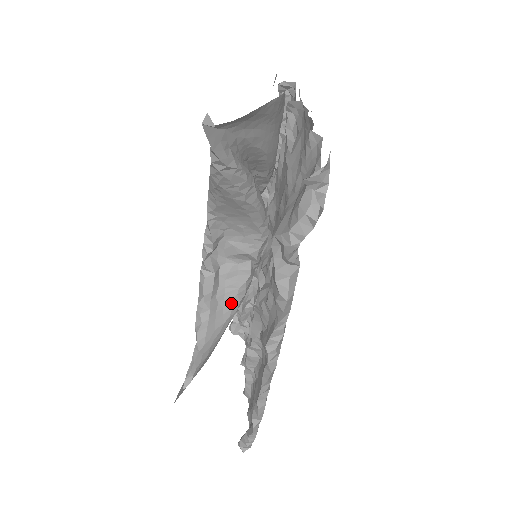
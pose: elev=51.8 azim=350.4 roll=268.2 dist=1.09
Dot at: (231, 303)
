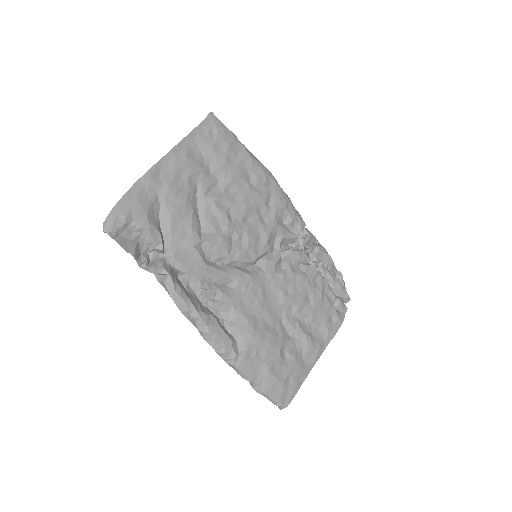
Dot at: occluded
